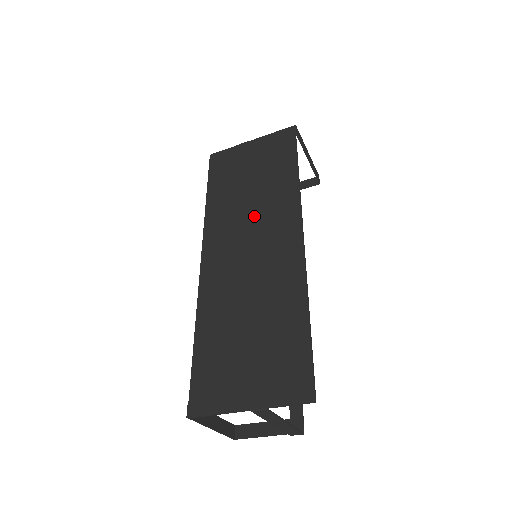
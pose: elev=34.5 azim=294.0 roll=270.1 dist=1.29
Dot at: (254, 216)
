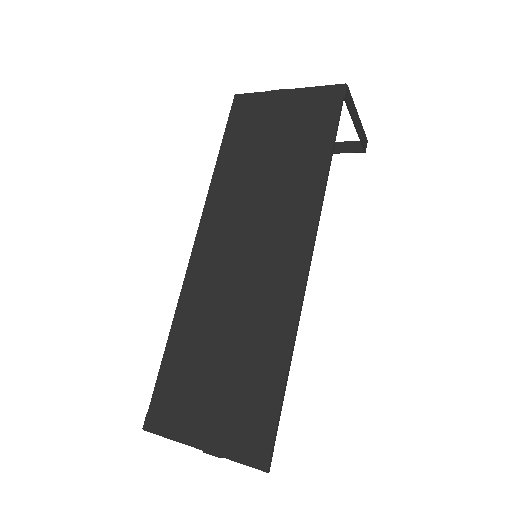
Dot at: (263, 207)
